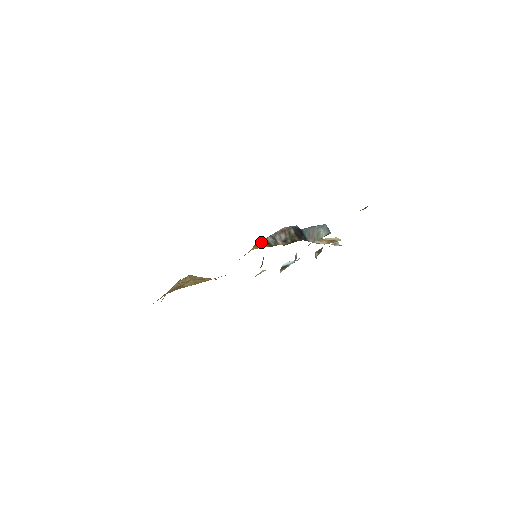
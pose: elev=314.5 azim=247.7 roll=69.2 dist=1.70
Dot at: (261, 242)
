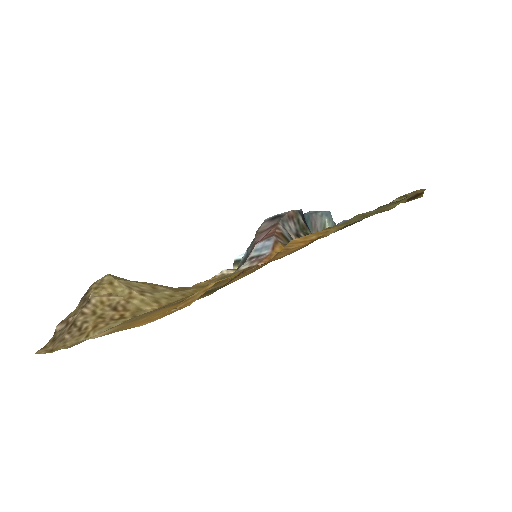
Dot at: (279, 237)
